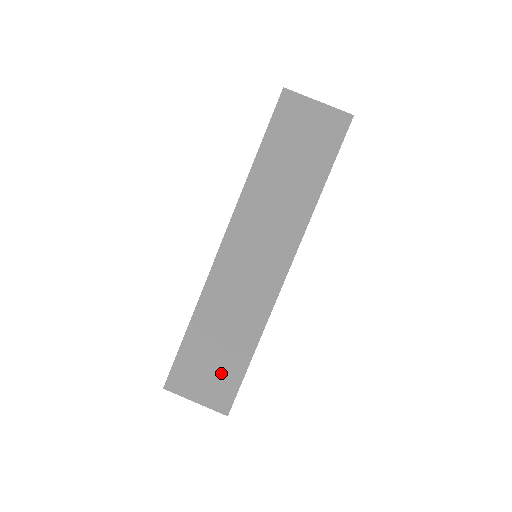
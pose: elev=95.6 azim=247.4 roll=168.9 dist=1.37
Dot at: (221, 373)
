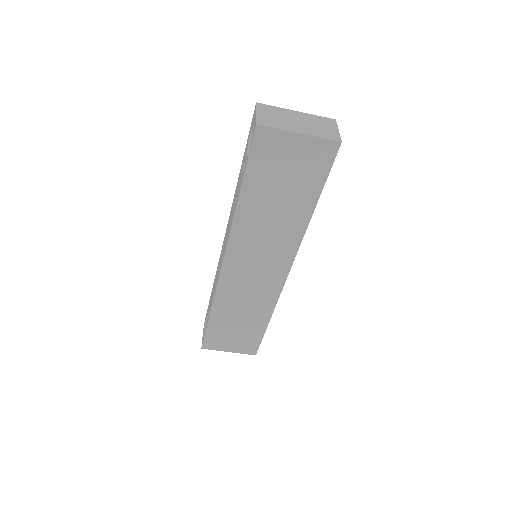
Dot at: (245, 336)
